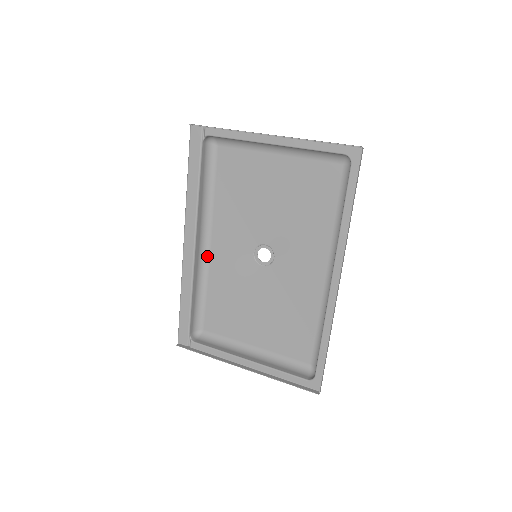
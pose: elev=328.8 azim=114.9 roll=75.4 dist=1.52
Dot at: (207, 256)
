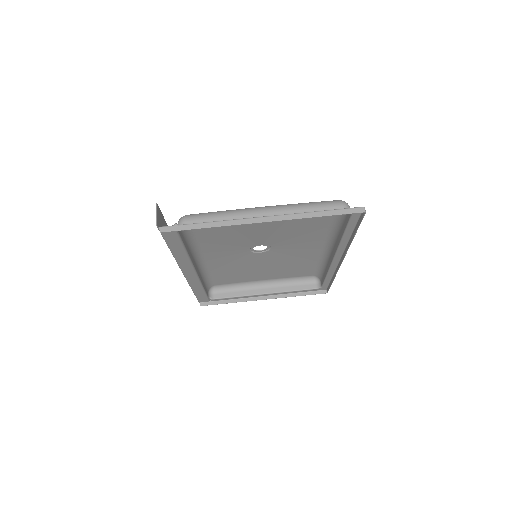
Dot at: (203, 262)
